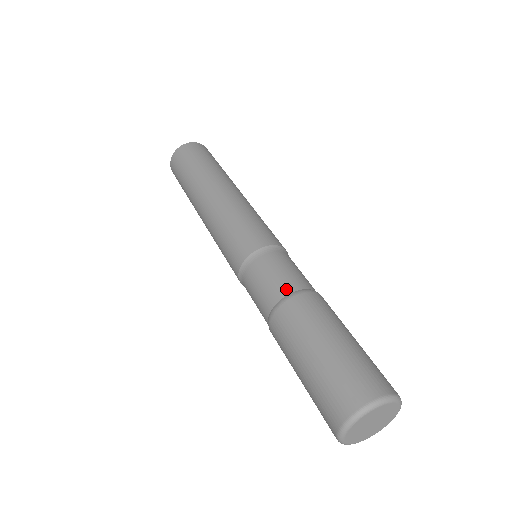
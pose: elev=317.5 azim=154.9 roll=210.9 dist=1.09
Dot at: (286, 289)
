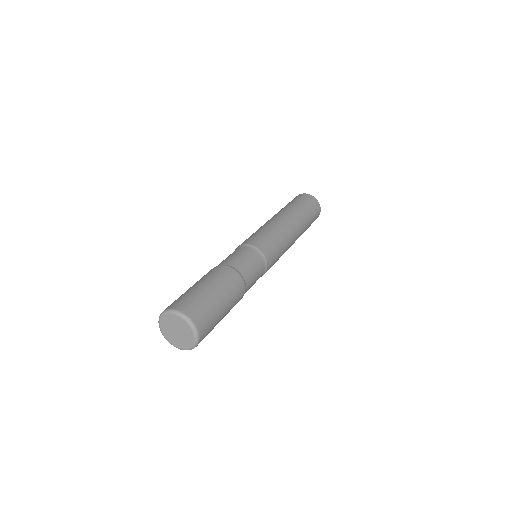
Dot at: occluded
